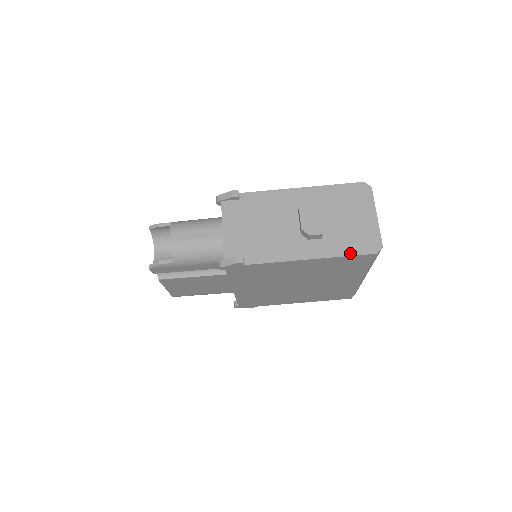
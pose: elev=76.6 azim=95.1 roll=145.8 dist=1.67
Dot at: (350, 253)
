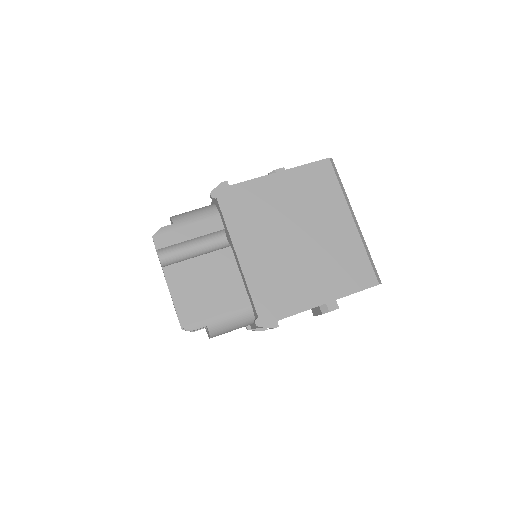
Dot at: (309, 164)
